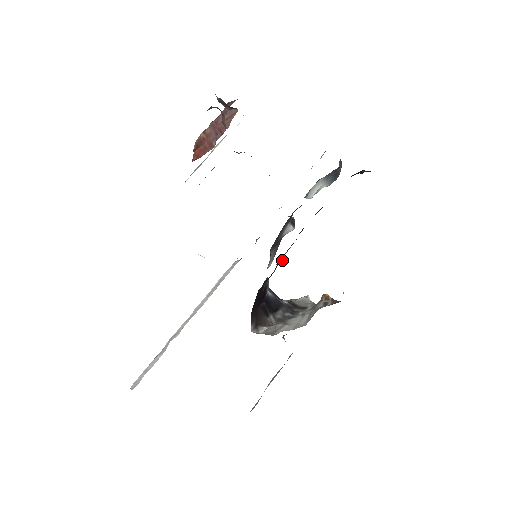
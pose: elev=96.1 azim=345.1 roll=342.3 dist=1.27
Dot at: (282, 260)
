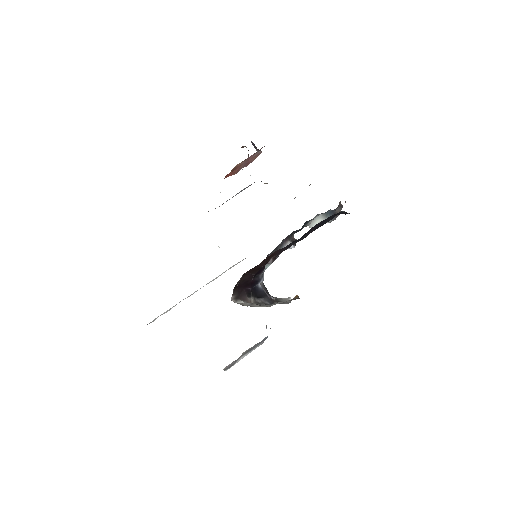
Dot at: (271, 262)
